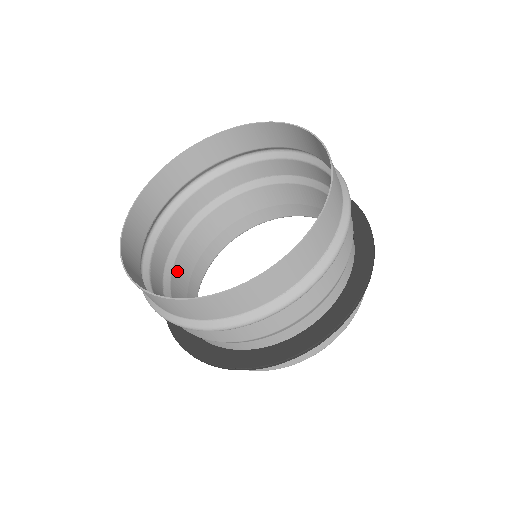
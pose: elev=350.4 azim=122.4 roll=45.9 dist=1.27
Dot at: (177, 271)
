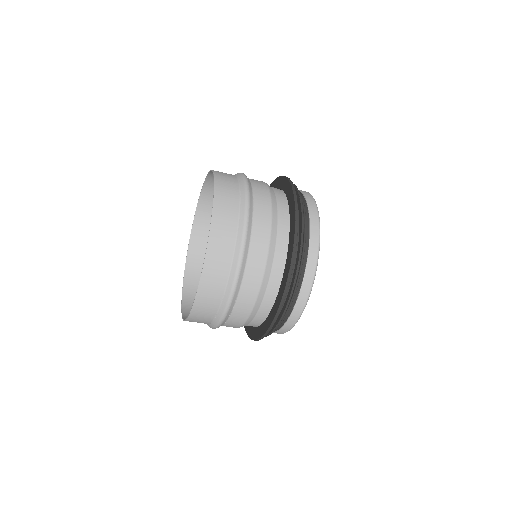
Dot at: occluded
